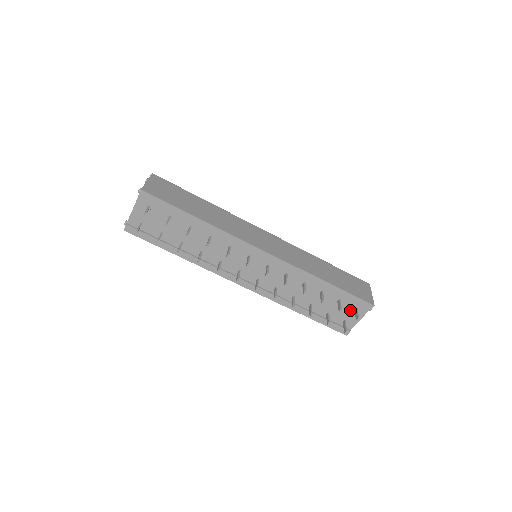
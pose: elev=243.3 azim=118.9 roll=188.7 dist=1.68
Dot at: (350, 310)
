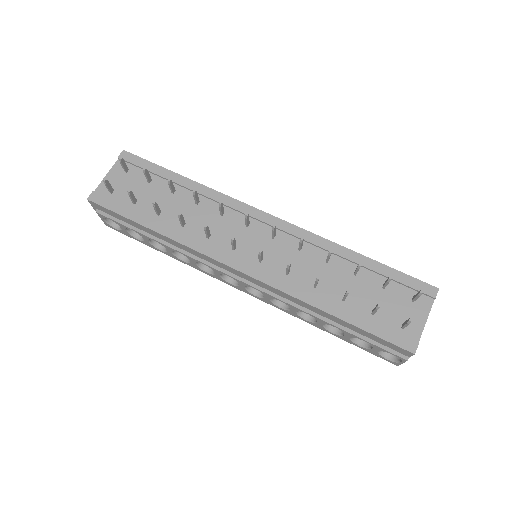
Dot at: (405, 303)
